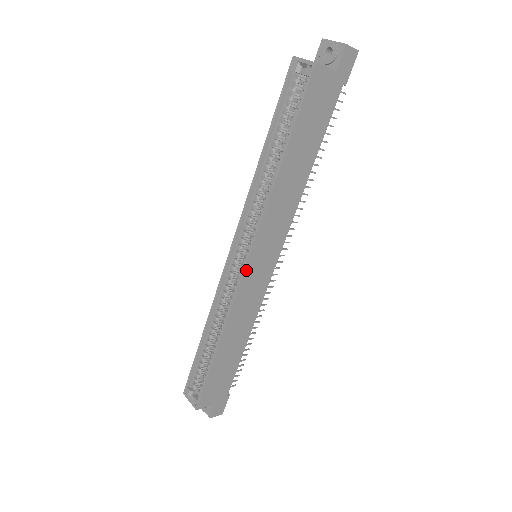
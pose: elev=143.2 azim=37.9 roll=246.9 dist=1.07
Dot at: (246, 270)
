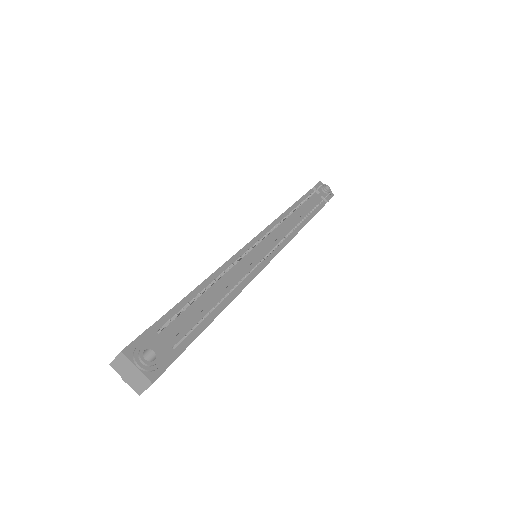
Dot at: occluded
